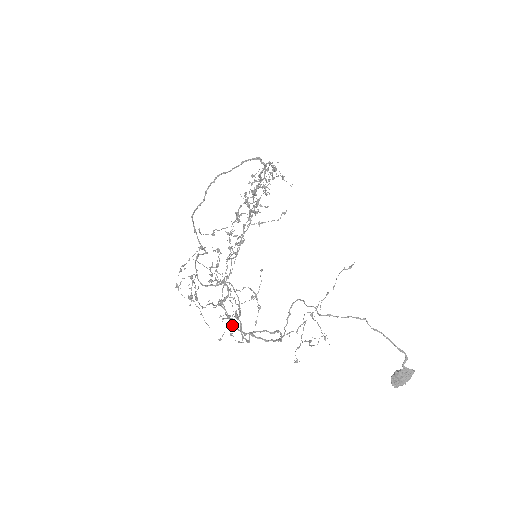
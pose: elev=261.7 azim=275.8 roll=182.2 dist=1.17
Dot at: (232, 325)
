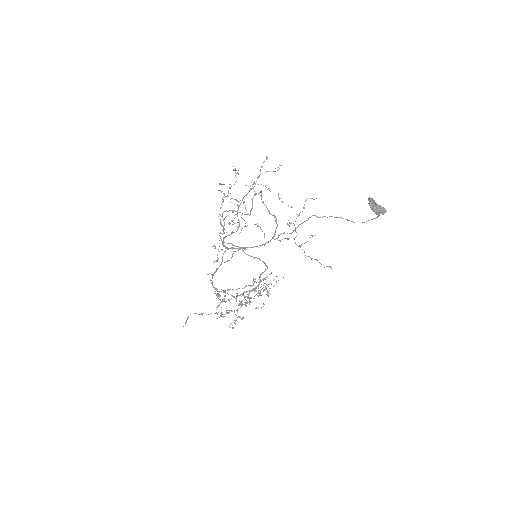
Dot at: (228, 248)
